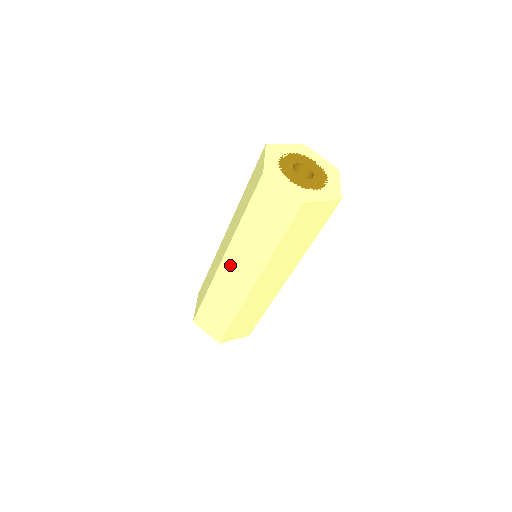
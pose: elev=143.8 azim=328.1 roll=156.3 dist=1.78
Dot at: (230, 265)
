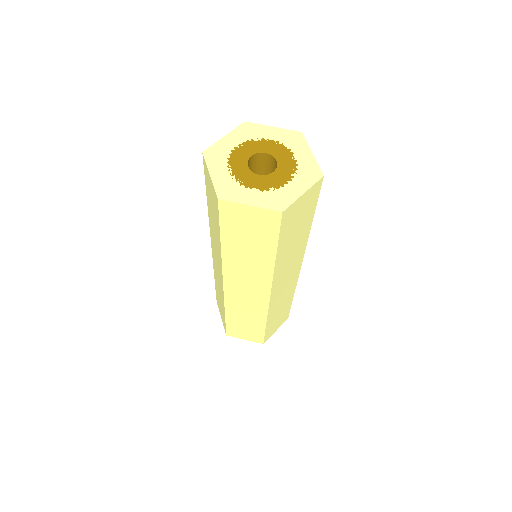
Dot at: (214, 253)
